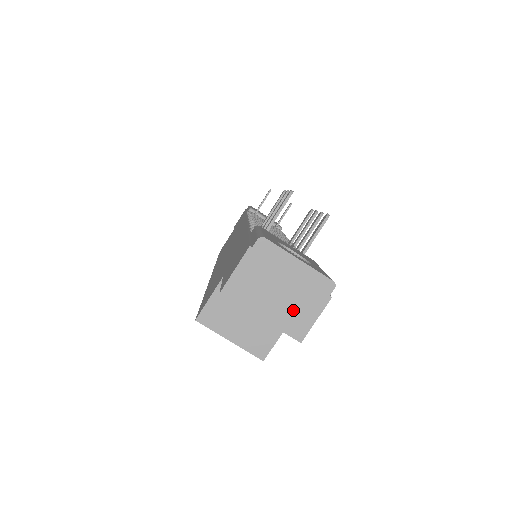
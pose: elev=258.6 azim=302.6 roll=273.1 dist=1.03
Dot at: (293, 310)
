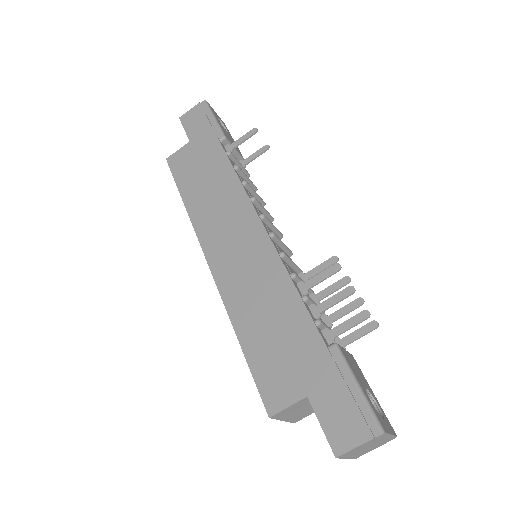
Dot at: (366, 451)
